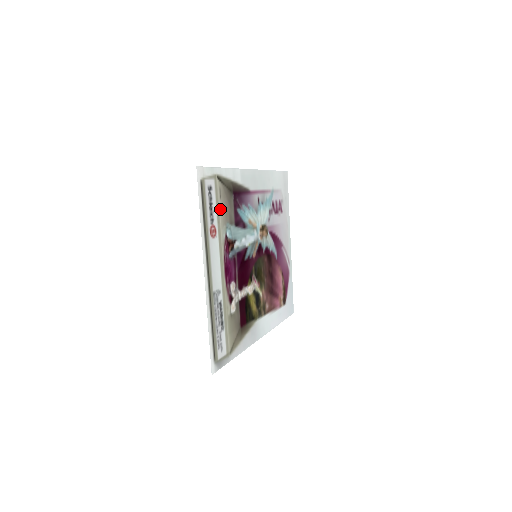
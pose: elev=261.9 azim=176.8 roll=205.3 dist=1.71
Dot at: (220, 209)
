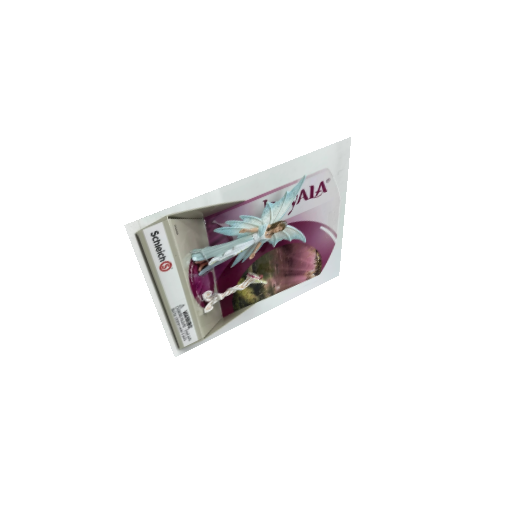
Dot at: (178, 243)
